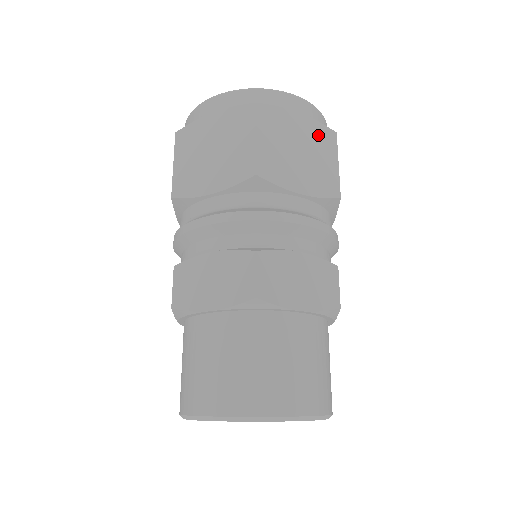
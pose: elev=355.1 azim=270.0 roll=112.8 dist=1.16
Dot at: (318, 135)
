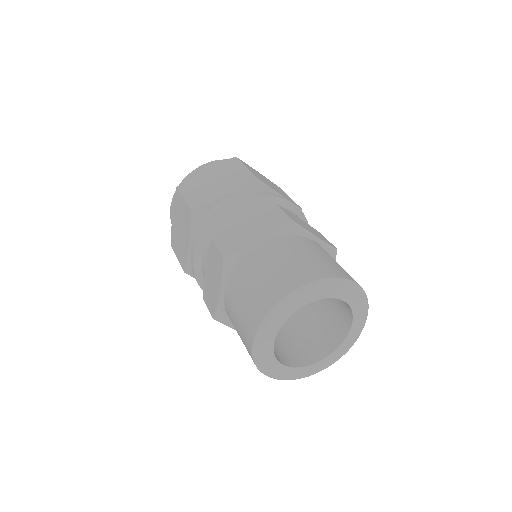
Dot at: (272, 183)
